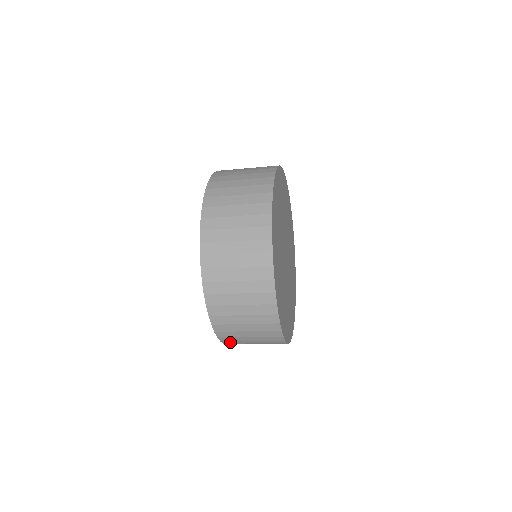
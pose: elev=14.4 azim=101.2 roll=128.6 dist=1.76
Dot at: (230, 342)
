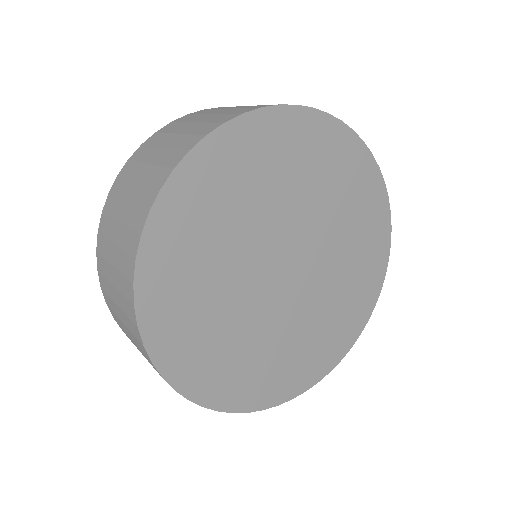
Dot at: occluded
